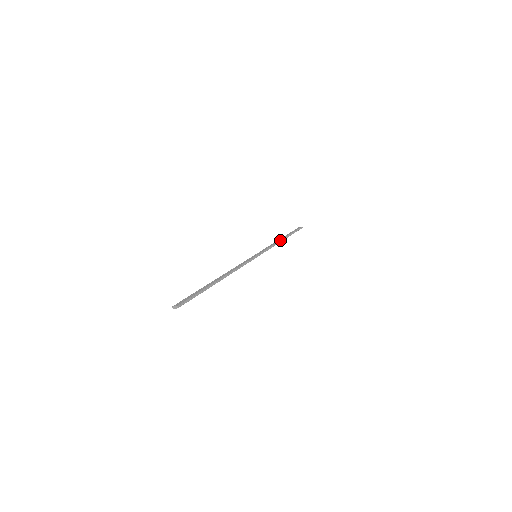
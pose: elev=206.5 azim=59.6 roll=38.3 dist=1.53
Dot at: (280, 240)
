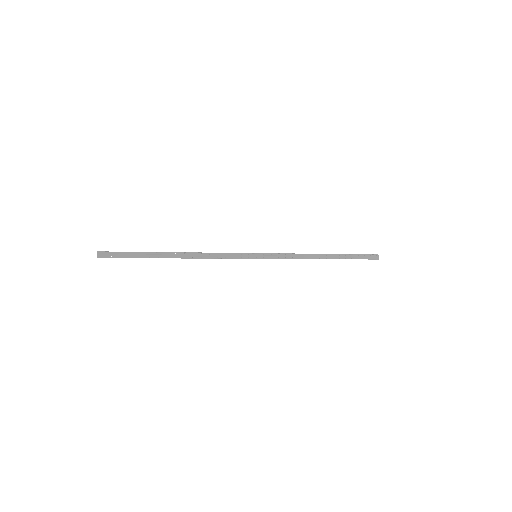
Dot at: (313, 254)
